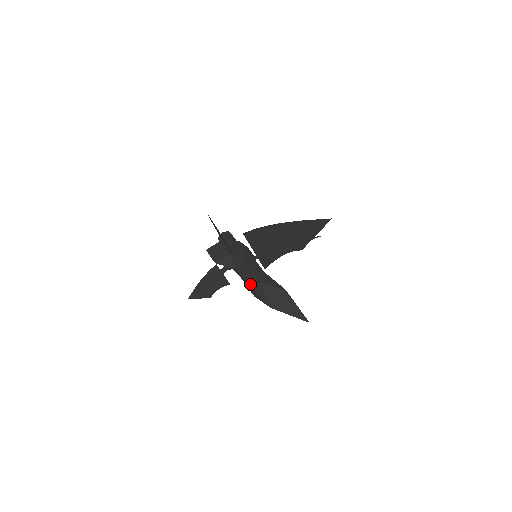
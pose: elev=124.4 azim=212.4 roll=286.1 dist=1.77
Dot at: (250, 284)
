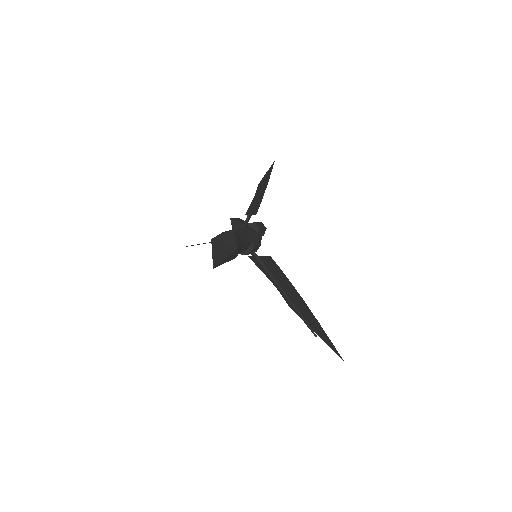
Dot at: occluded
